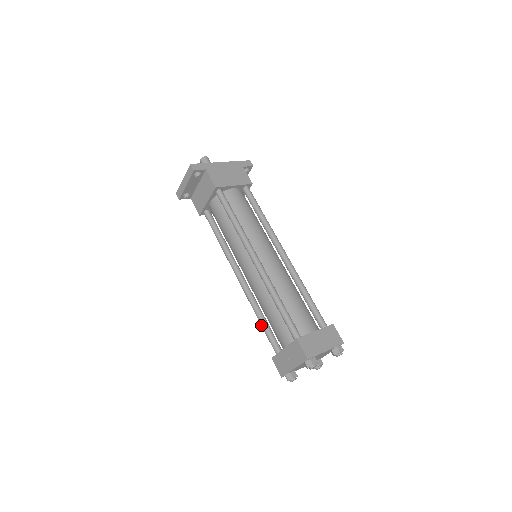
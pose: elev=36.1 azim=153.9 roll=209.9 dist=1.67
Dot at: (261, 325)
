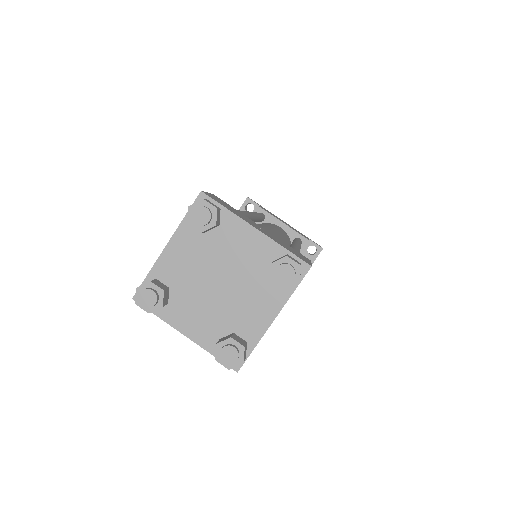
Dot at: occluded
